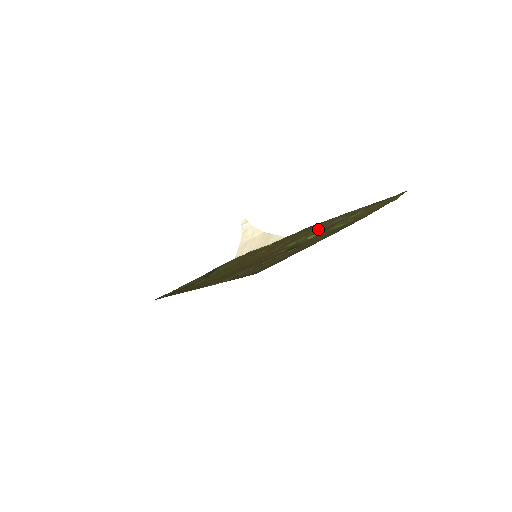
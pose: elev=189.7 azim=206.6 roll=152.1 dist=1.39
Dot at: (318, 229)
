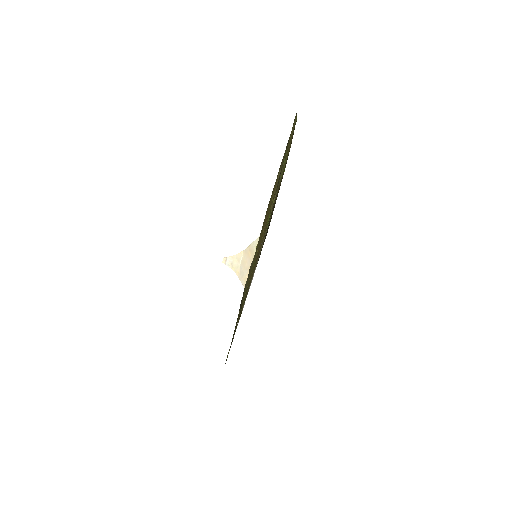
Dot at: (273, 195)
